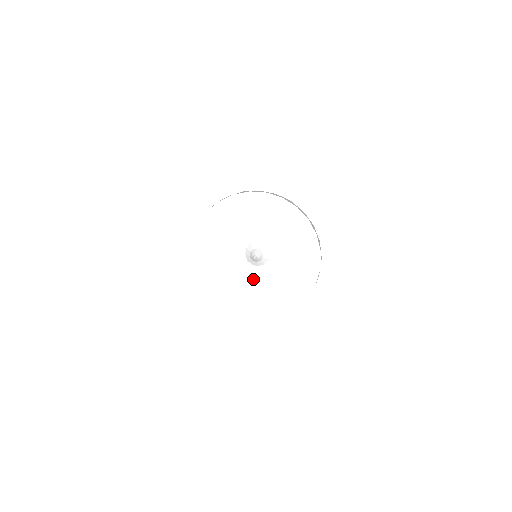
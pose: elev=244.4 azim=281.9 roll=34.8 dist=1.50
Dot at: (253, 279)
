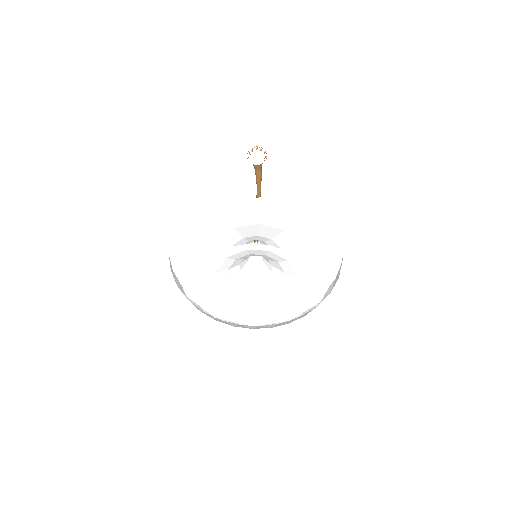
Dot at: (270, 307)
